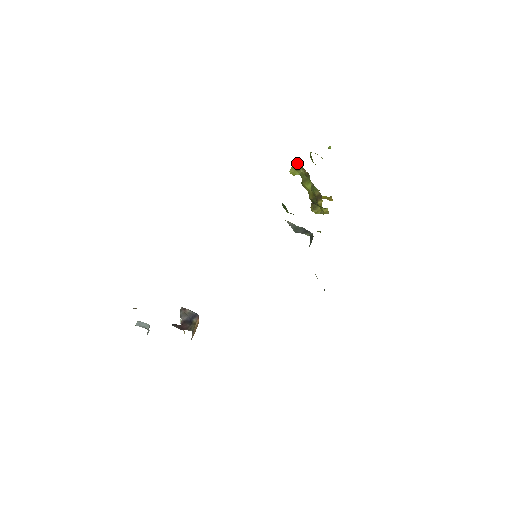
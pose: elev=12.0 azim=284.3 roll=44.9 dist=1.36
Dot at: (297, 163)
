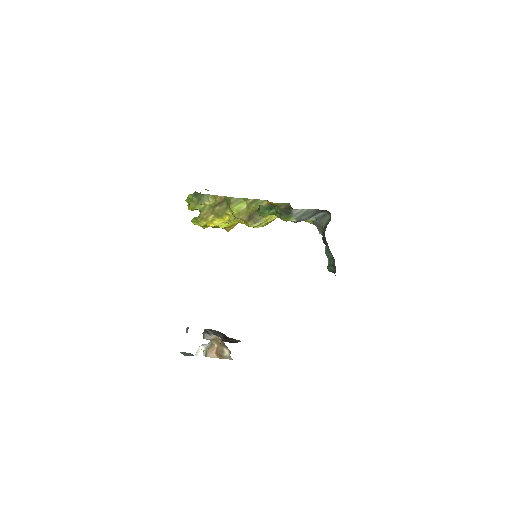
Dot at: (196, 198)
